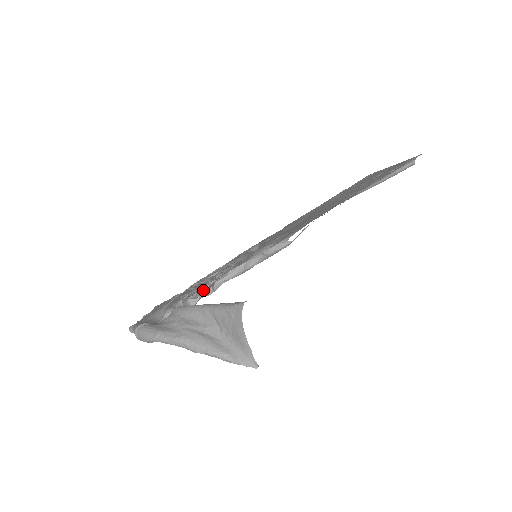
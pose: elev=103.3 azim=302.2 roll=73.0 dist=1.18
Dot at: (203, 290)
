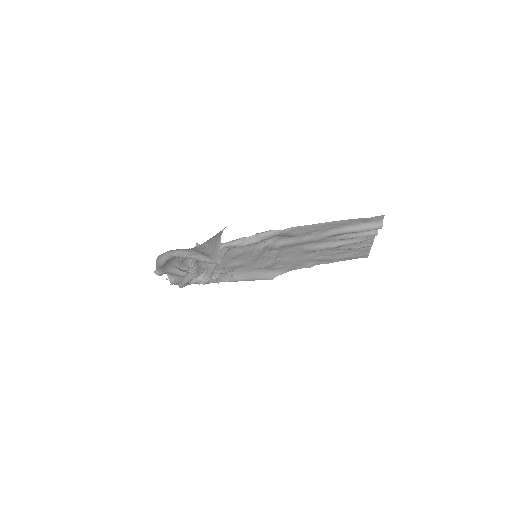
Dot at: occluded
